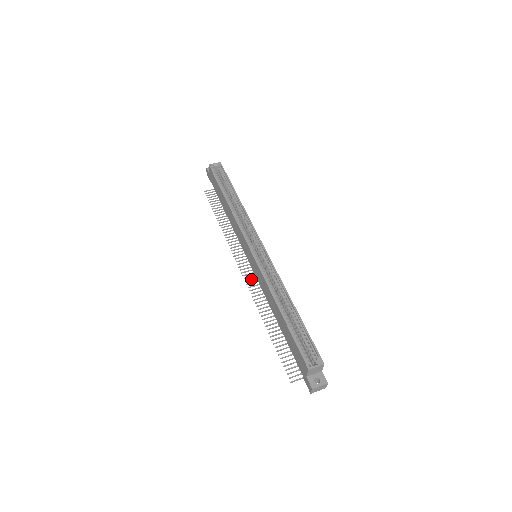
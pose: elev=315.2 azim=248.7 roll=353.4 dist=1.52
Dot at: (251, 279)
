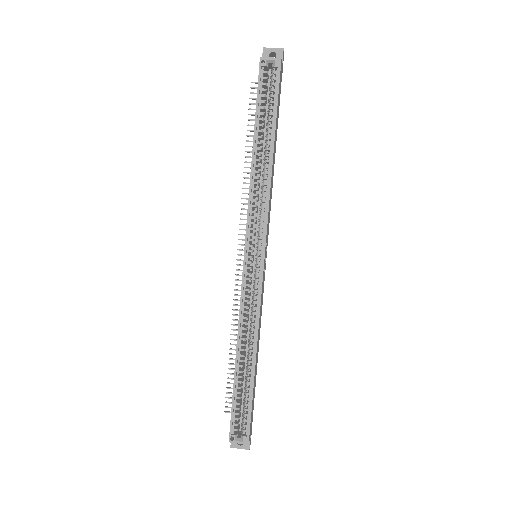
Dot at: occluded
